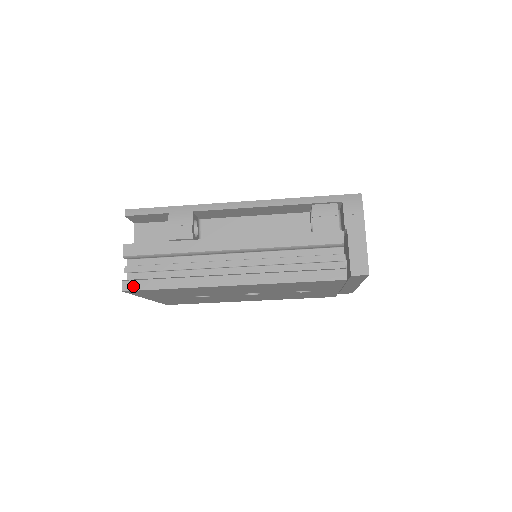
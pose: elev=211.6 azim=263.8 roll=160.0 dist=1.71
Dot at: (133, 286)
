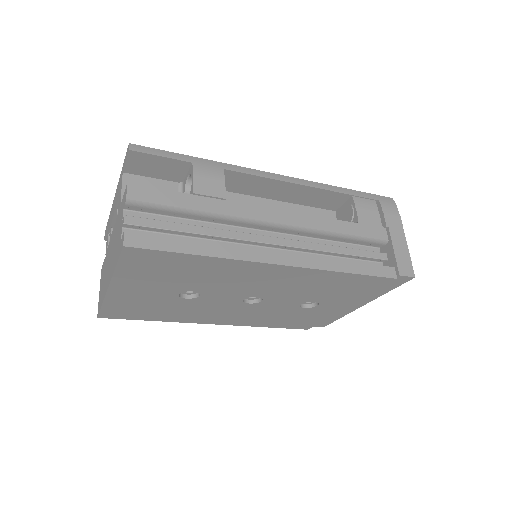
Dot at: (142, 242)
